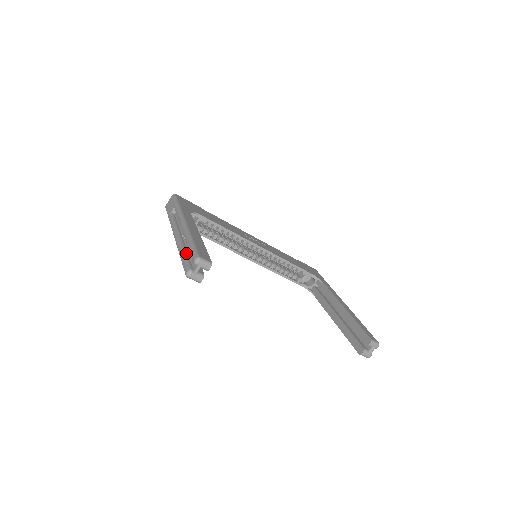
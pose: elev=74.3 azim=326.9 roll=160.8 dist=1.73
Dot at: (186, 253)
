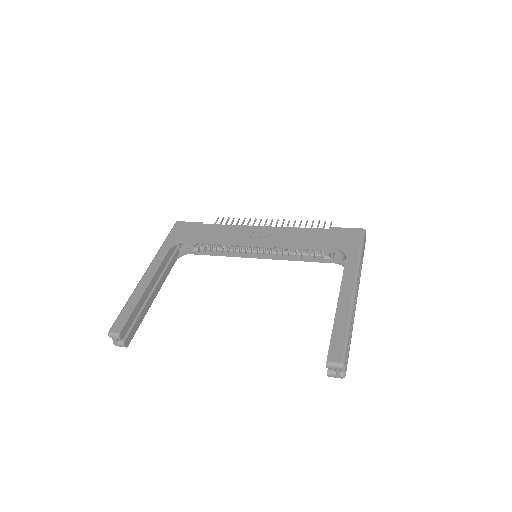
Dot at: occluded
